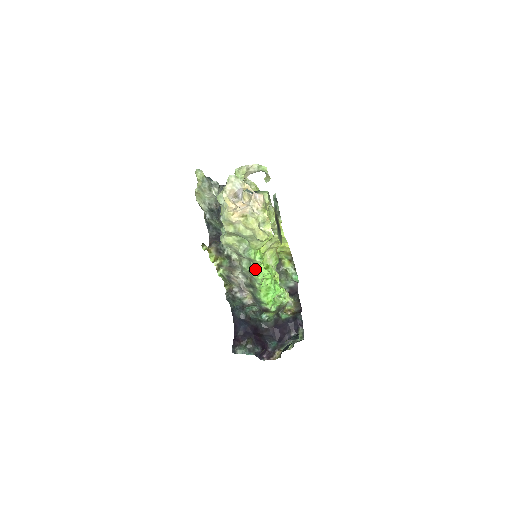
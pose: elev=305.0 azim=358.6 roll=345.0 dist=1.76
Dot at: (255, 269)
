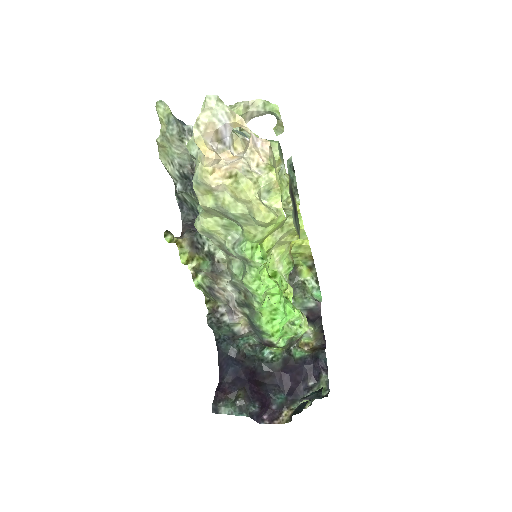
Dot at: (252, 277)
